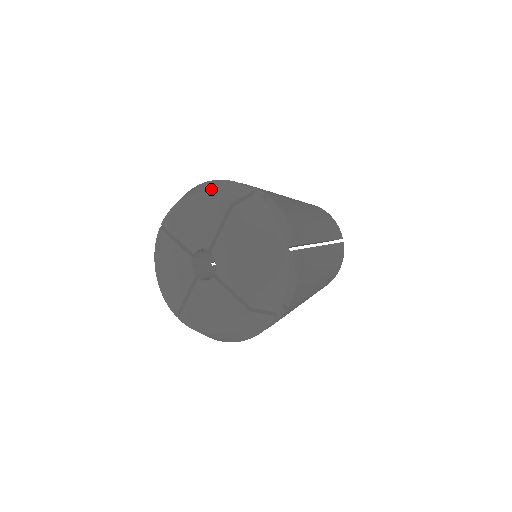
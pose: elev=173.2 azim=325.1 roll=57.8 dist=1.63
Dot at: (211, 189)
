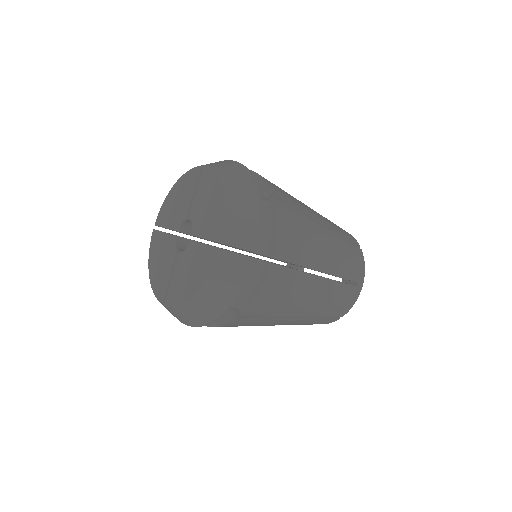
Dot at: occluded
